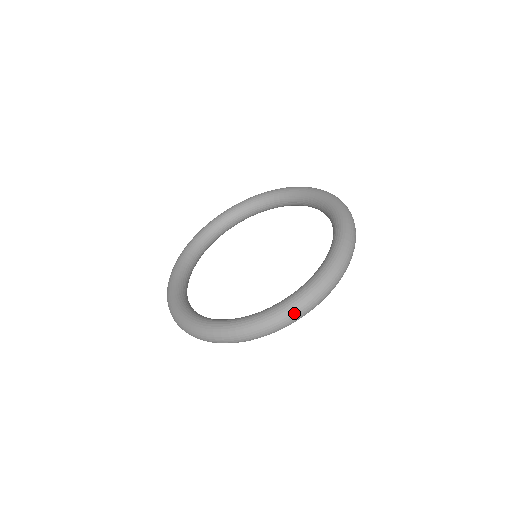
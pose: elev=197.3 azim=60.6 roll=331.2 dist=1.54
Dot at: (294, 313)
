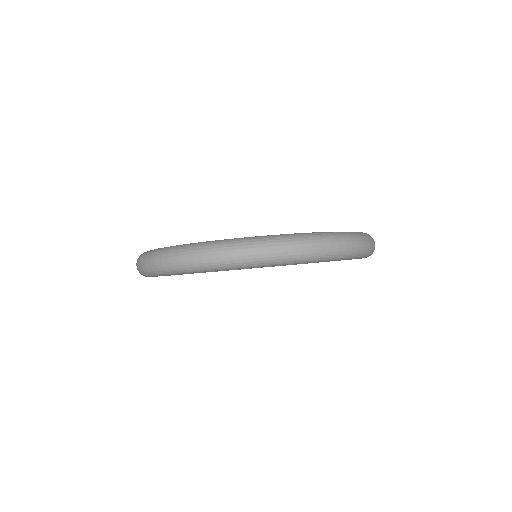
Dot at: (330, 240)
